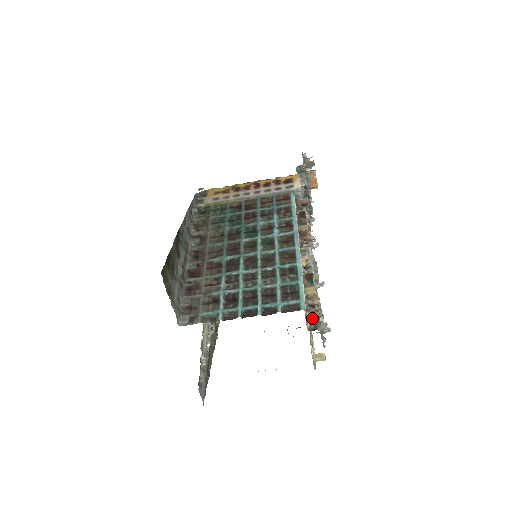
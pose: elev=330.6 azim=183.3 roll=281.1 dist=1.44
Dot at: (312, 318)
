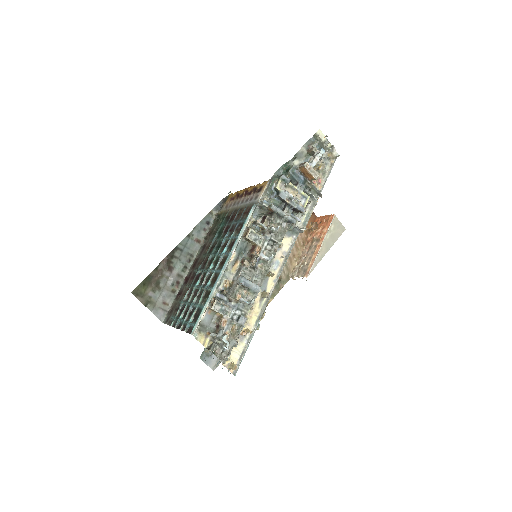
Dot at: (213, 337)
